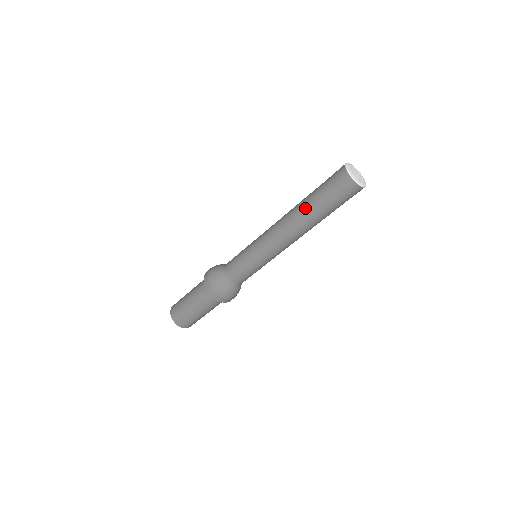
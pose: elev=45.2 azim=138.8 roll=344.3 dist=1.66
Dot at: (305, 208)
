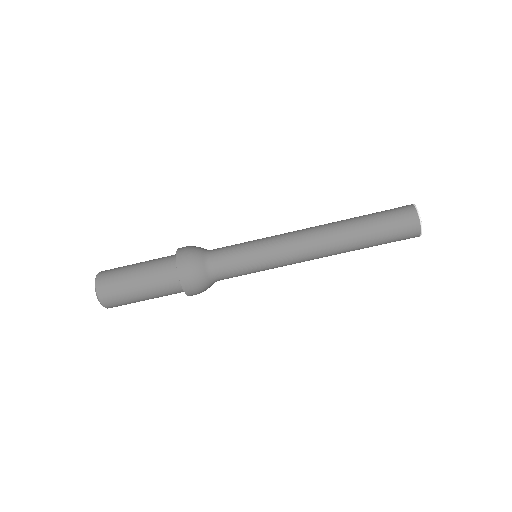
Dot at: occluded
